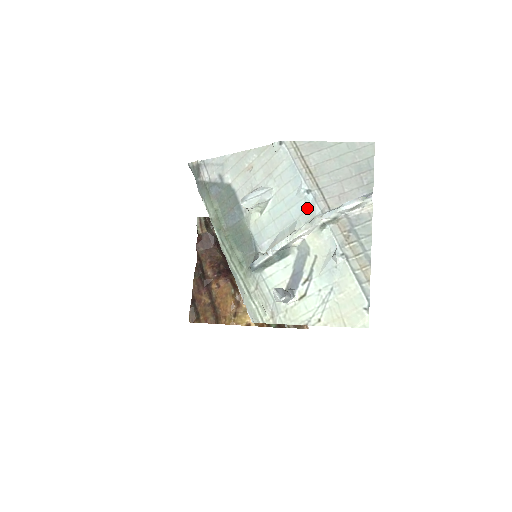
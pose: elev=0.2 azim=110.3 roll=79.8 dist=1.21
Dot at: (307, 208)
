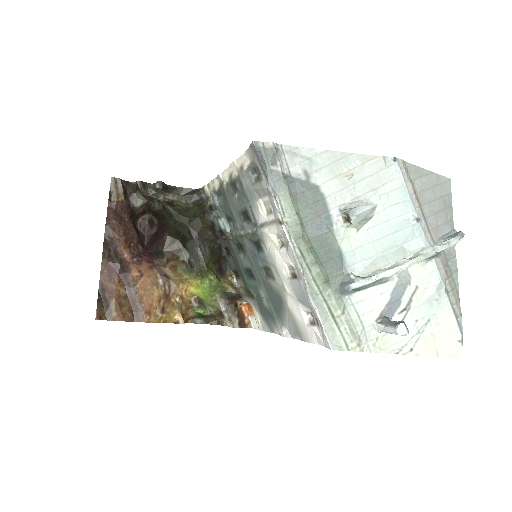
Dot at: (414, 236)
